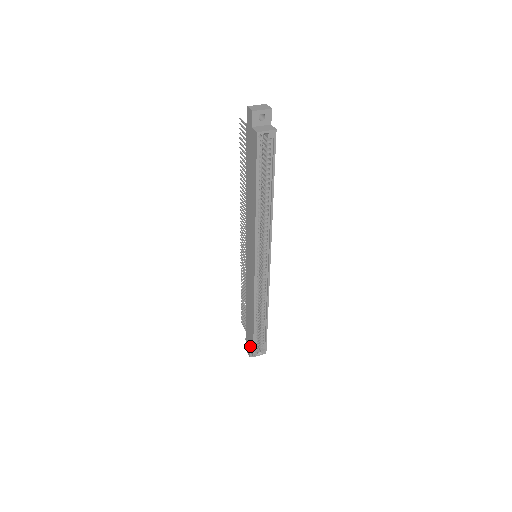
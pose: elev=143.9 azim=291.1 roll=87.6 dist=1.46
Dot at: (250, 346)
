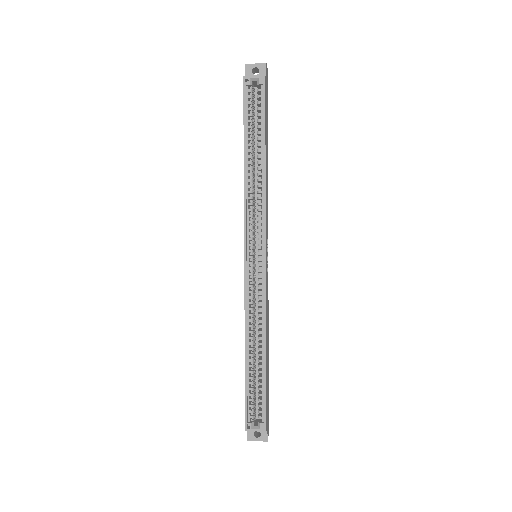
Dot at: occluded
